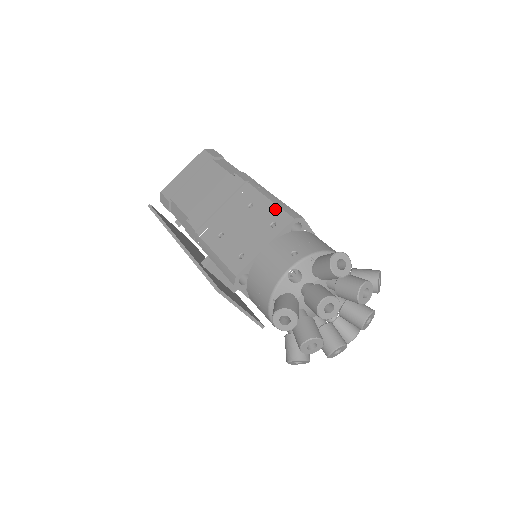
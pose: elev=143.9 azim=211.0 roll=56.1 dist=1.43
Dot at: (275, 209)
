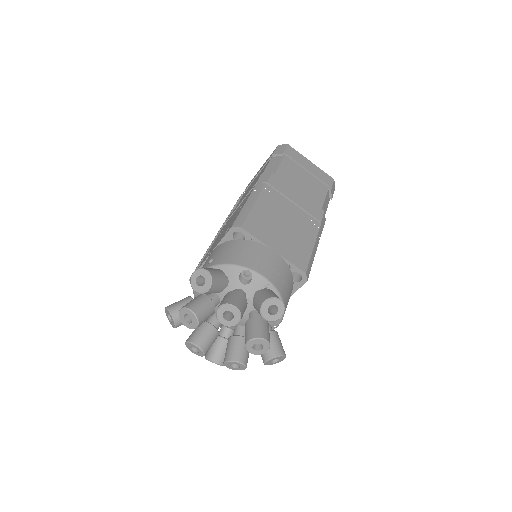
Dot at: (237, 215)
